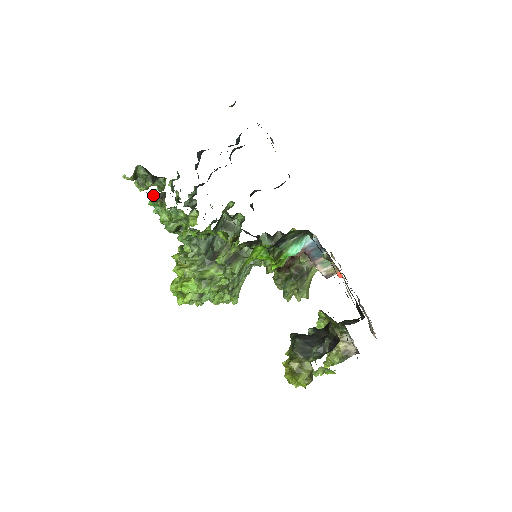
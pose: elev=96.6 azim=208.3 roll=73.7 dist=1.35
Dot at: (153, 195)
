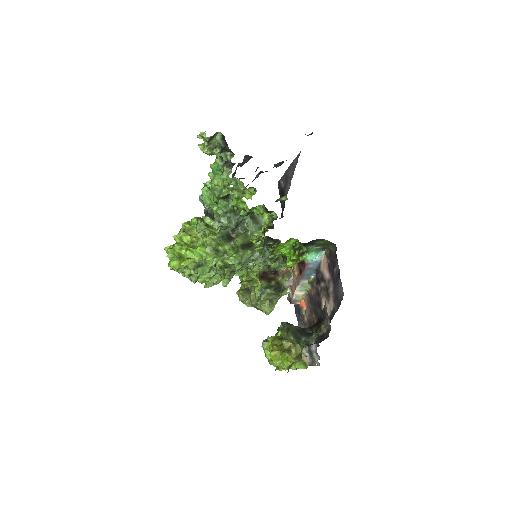
Dot at: (216, 161)
